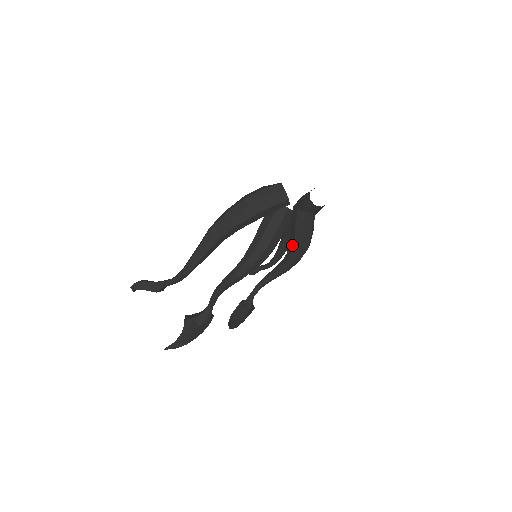
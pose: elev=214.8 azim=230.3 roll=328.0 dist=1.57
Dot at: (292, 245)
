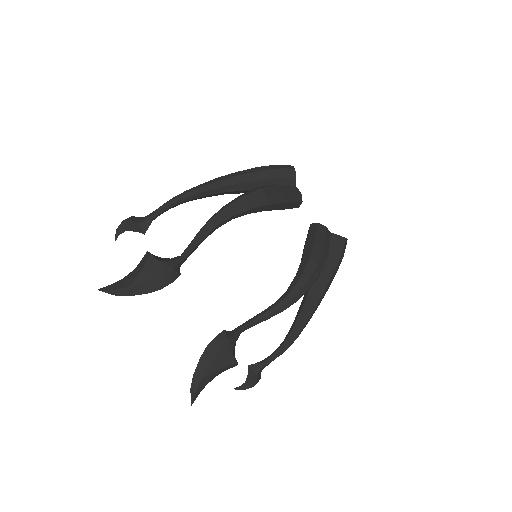
Dot at: (301, 261)
